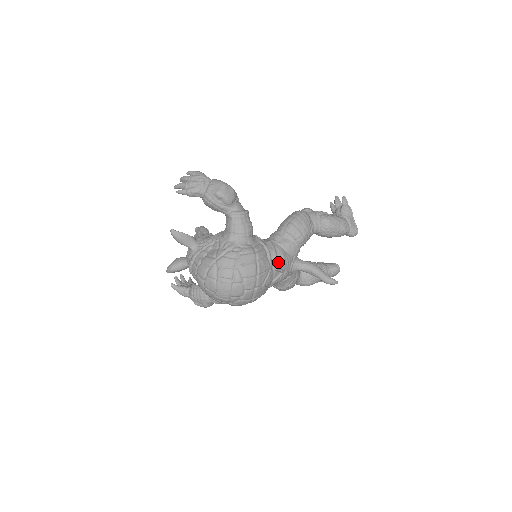
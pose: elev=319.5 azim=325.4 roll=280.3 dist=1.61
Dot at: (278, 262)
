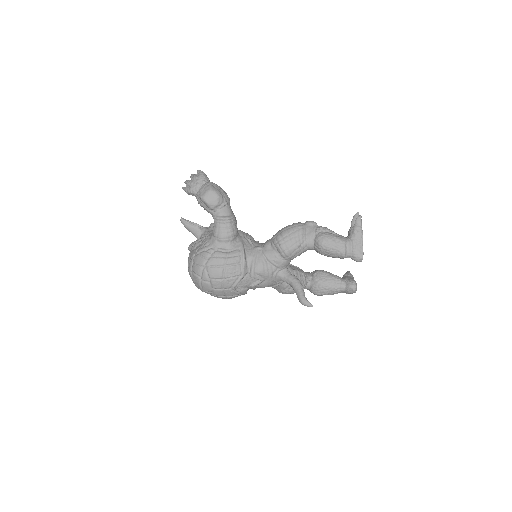
Dot at: (254, 270)
